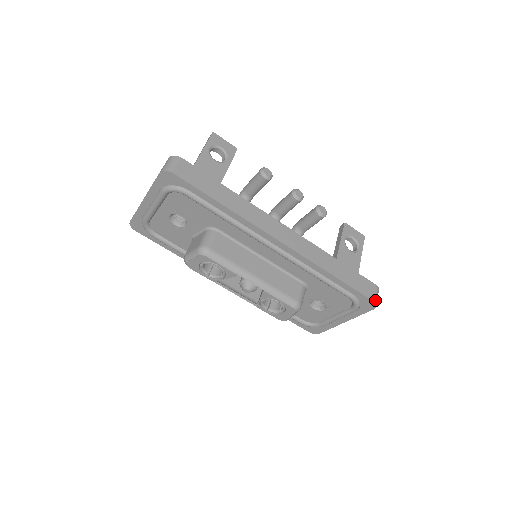
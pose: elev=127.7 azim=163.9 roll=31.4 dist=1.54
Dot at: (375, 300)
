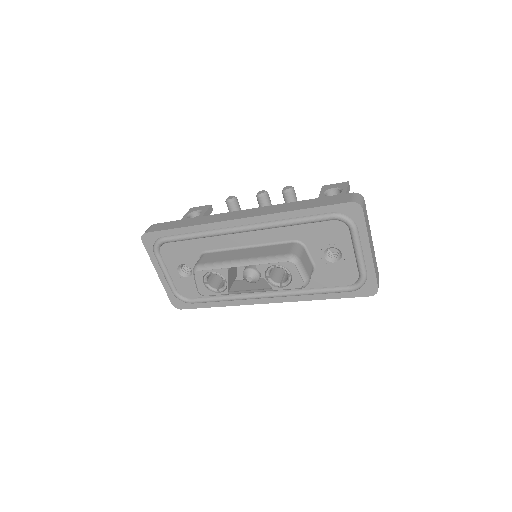
Dot at: (353, 201)
